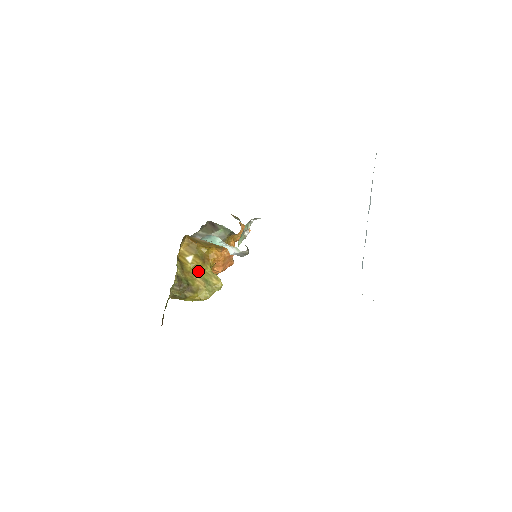
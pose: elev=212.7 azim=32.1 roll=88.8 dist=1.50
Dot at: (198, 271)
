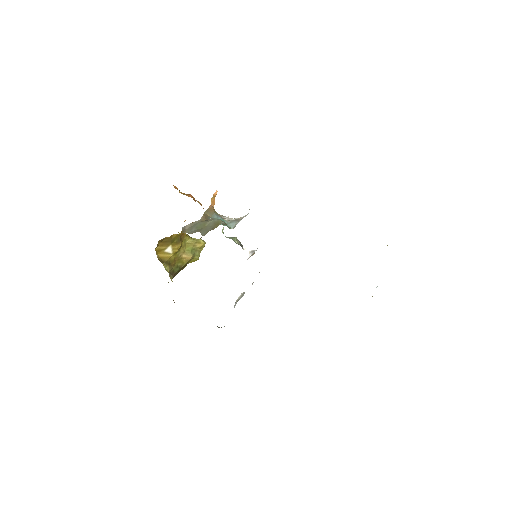
Dot at: (180, 250)
